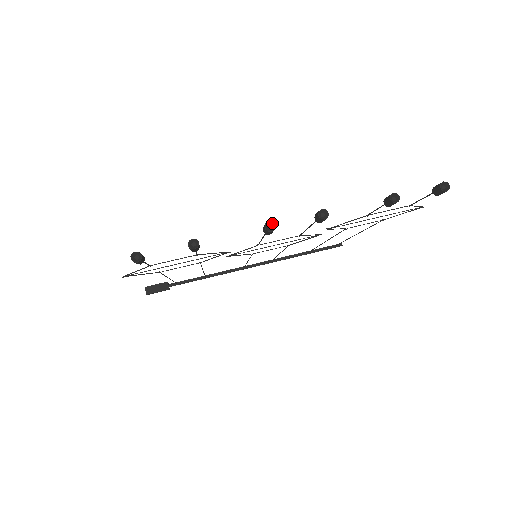
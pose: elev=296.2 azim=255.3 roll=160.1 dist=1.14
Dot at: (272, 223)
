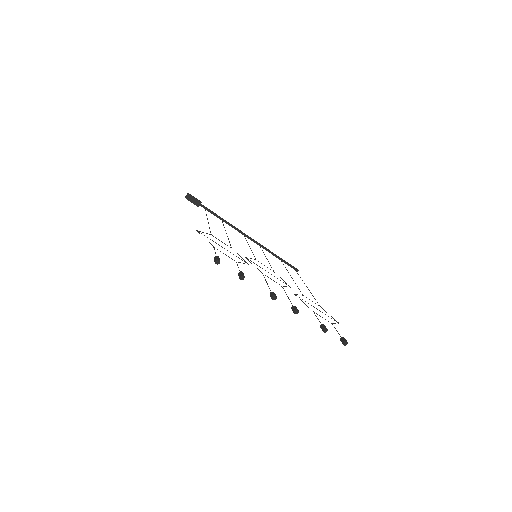
Dot at: (276, 297)
